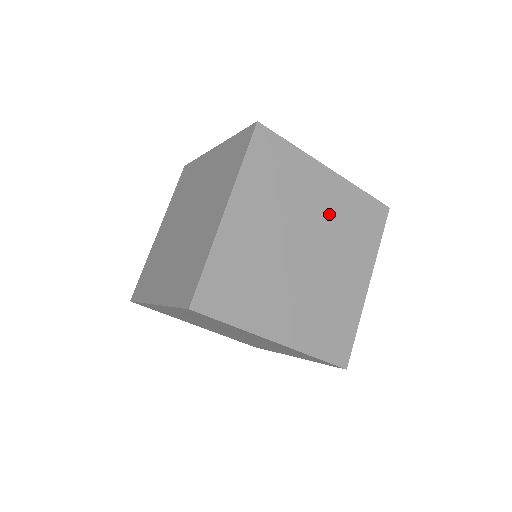
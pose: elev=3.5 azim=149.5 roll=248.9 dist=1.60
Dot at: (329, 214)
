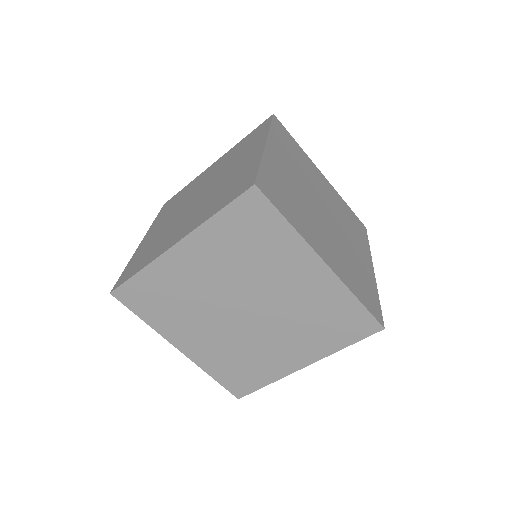
Dot at: (332, 201)
